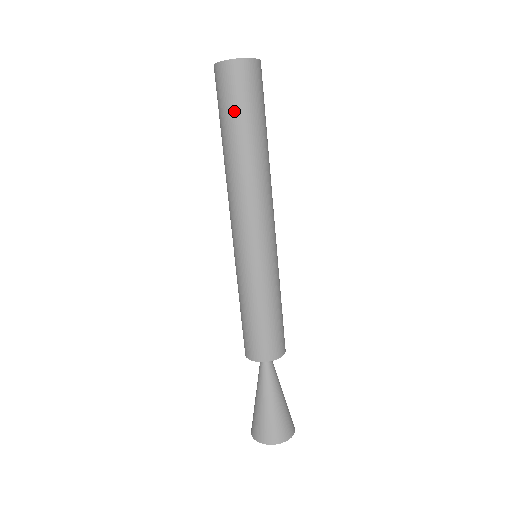
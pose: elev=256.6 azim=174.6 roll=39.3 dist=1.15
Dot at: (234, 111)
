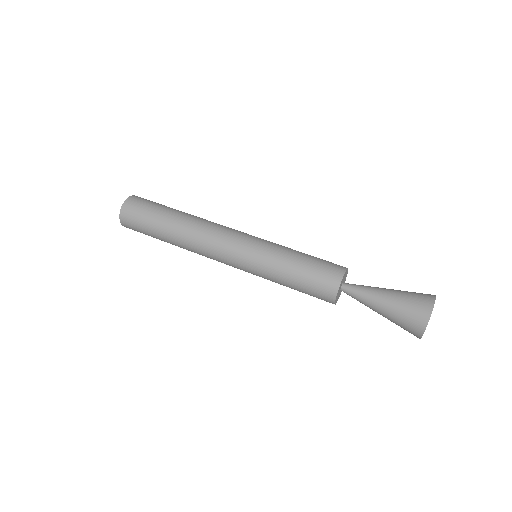
Dot at: (149, 220)
